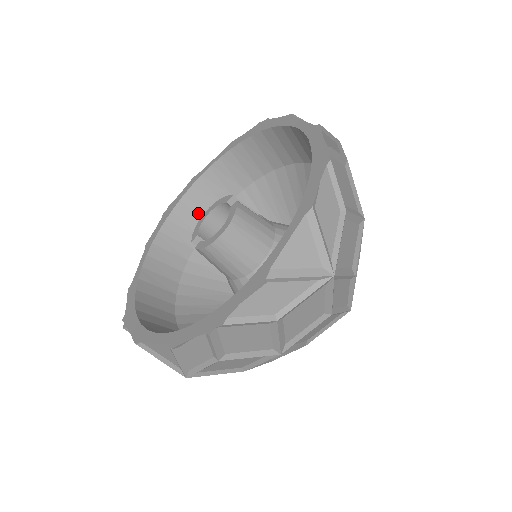
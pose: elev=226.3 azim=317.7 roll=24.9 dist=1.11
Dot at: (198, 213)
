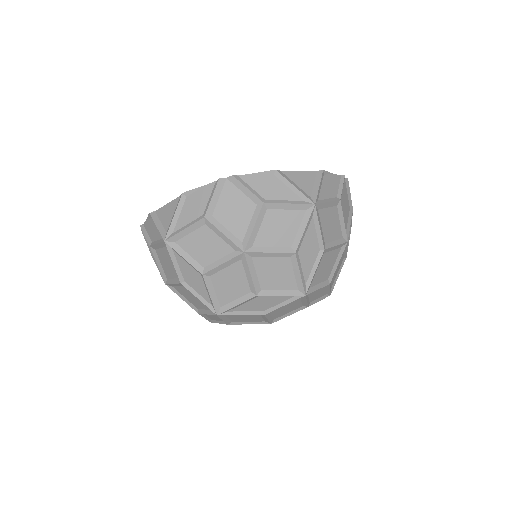
Dot at: occluded
